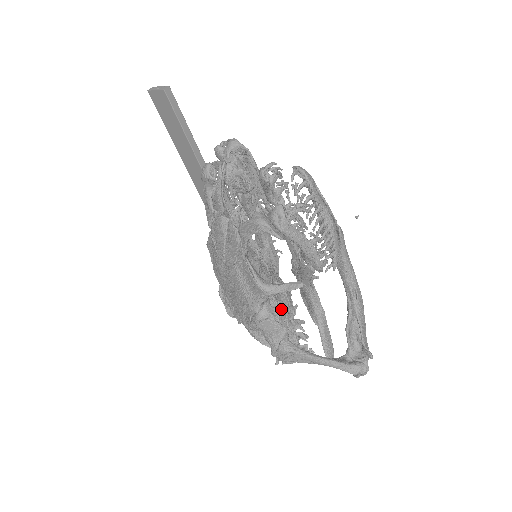
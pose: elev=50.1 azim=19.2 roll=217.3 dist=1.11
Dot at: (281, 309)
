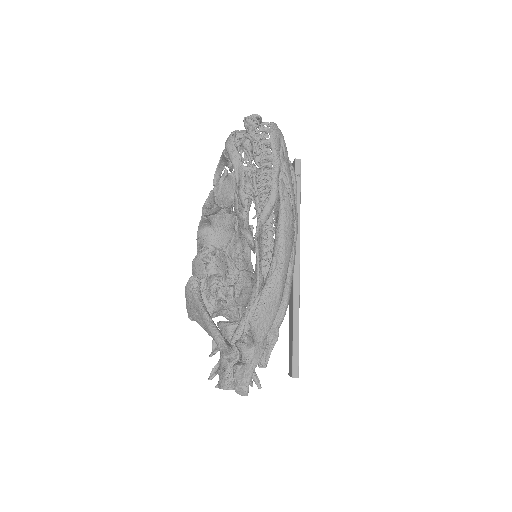
Dot at: (218, 263)
